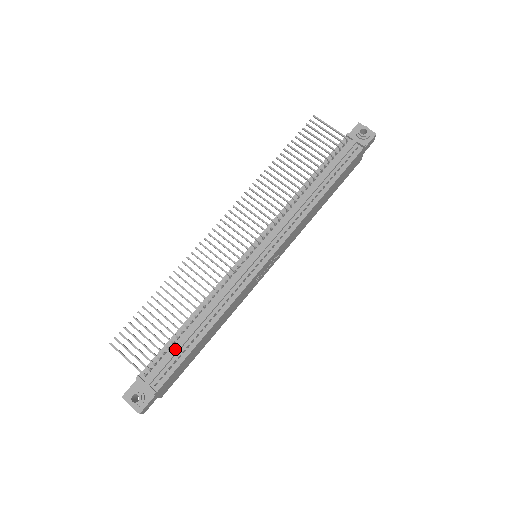
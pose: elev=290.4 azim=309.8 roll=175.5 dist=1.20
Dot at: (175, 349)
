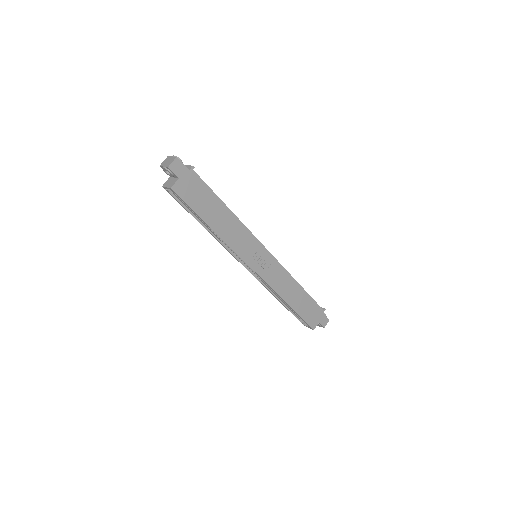
Dot at: occluded
